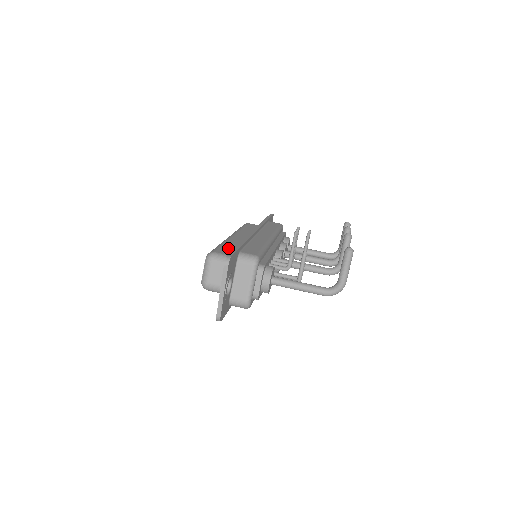
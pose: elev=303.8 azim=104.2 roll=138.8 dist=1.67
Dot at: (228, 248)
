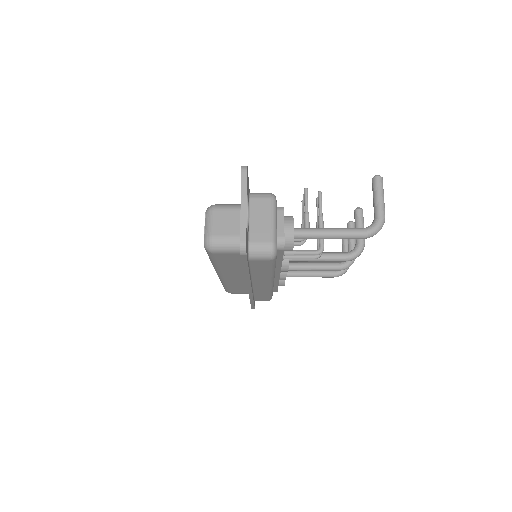
Dot at: occluded
